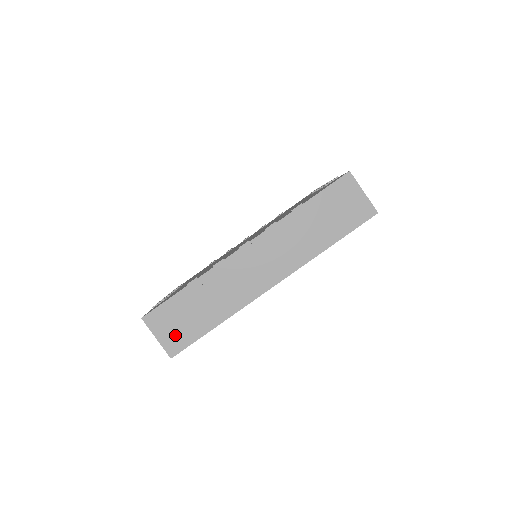
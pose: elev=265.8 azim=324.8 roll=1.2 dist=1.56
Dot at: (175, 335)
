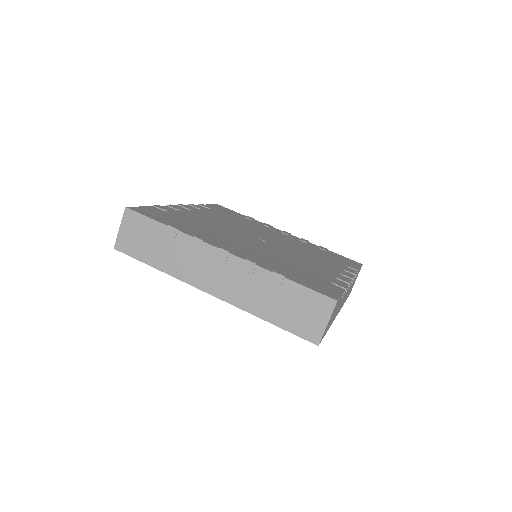
Dot at: (130, 241)
